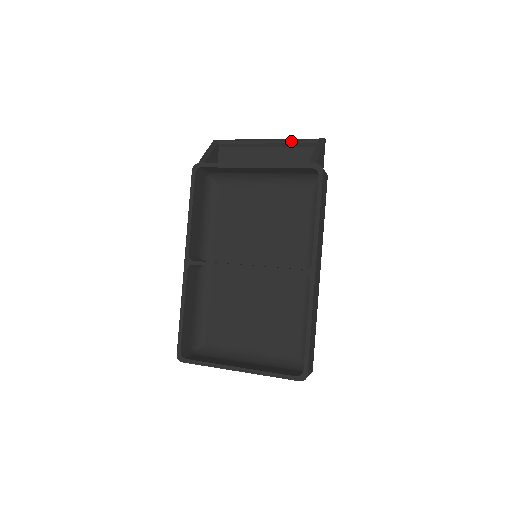
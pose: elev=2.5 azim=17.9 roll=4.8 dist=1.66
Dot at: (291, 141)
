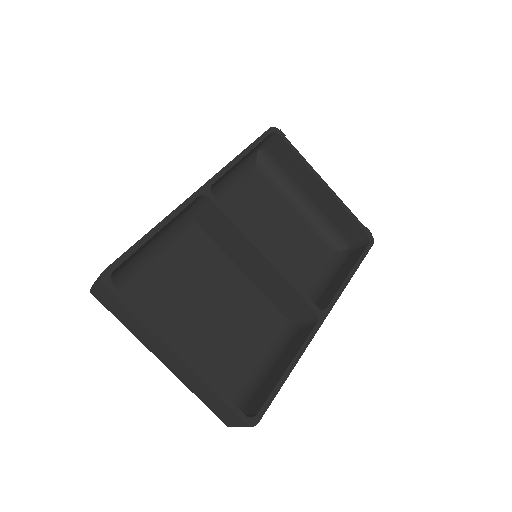
Dot at: occluded
